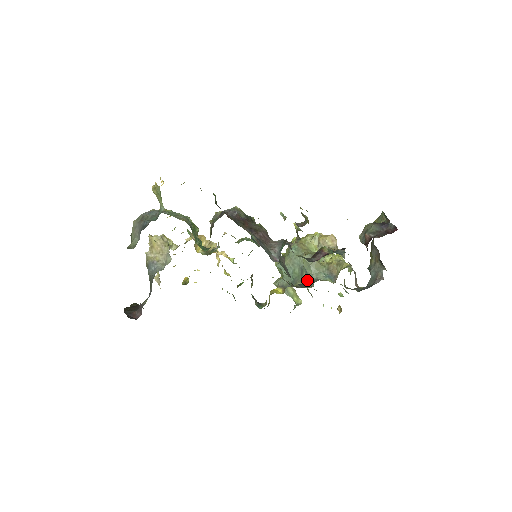
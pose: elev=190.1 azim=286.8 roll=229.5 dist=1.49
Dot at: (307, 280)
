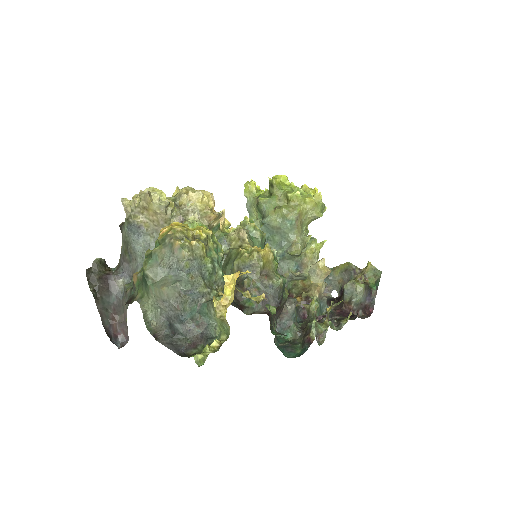
Dot at: (279, 258)
